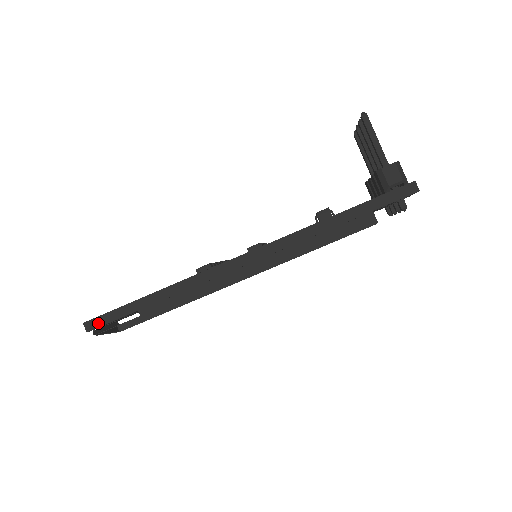
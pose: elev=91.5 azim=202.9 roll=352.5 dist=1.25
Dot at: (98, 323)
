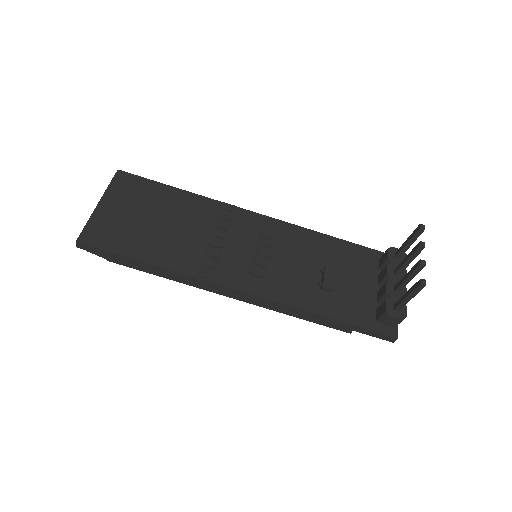
Dot at: (90, 250)
